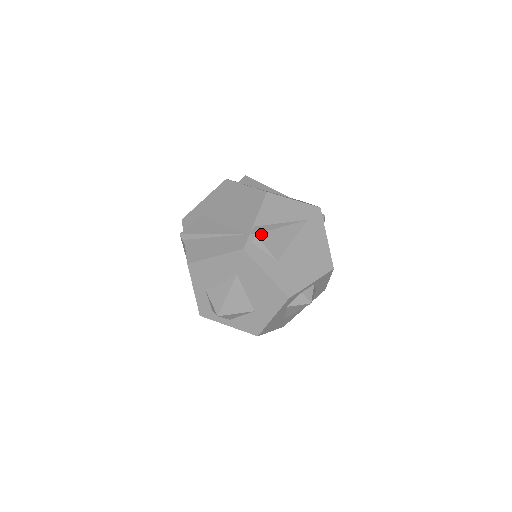
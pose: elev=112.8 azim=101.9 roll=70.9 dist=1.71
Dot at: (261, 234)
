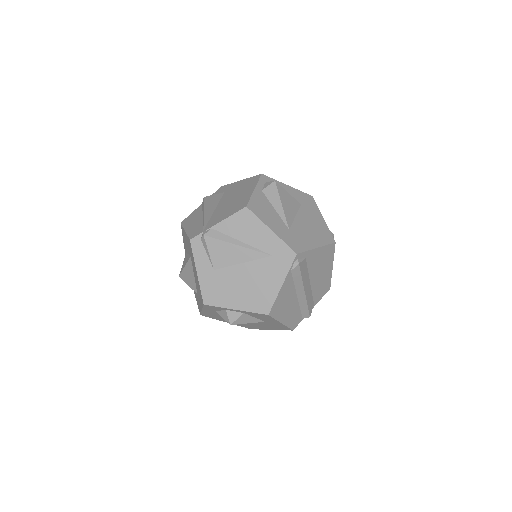
Dot at: (210, 238)
